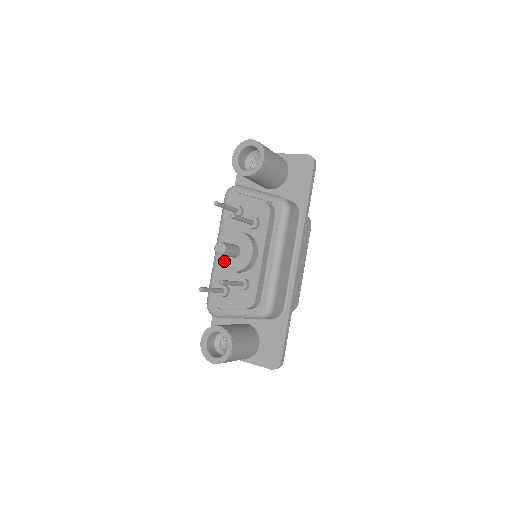
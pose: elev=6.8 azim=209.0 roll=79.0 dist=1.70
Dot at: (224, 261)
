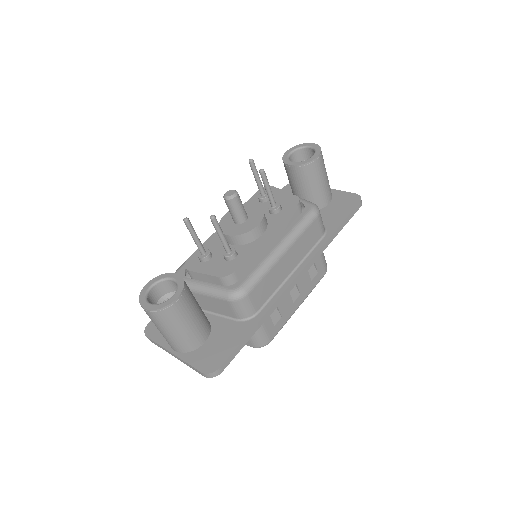
Dot at: (224, 225)
